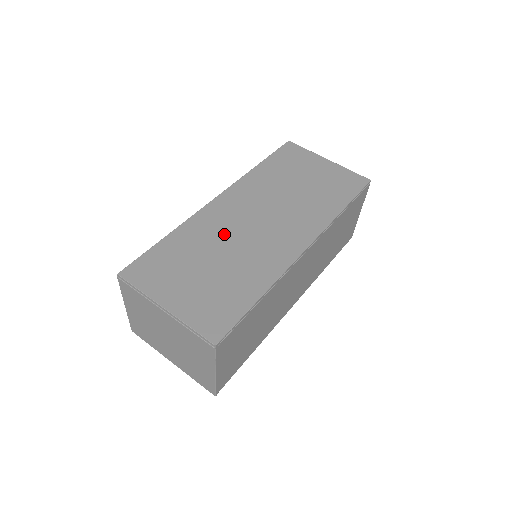
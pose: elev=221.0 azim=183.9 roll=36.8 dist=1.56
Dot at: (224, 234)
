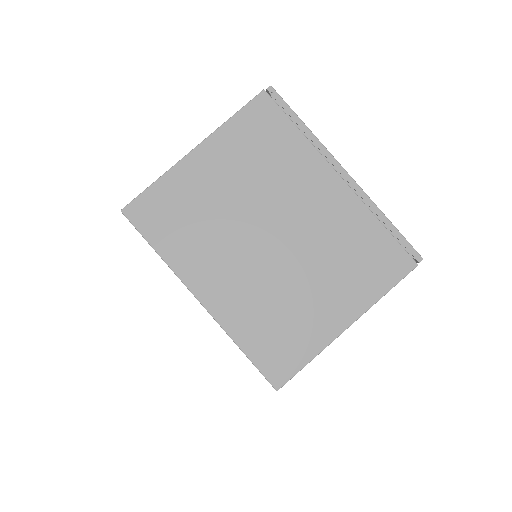
Dot at: occluded
